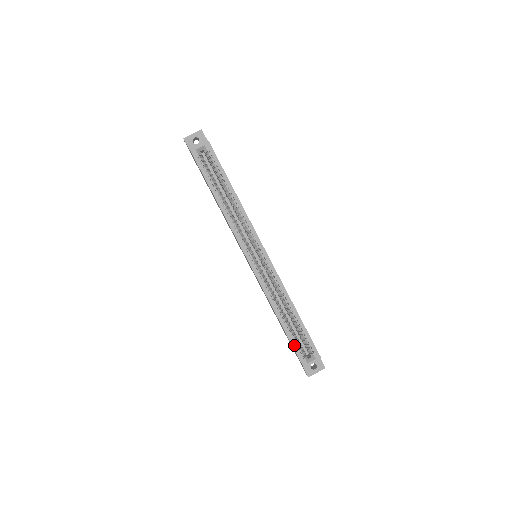
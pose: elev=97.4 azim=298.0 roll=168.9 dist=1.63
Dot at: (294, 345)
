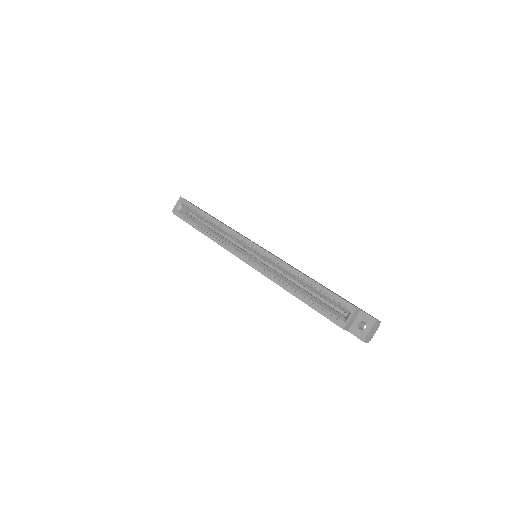
Dot at: (321, 311)
